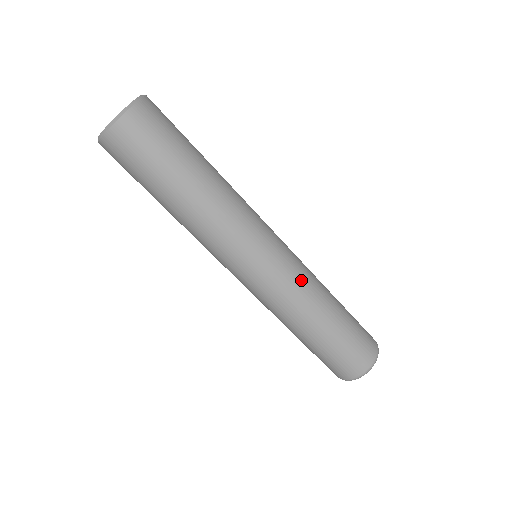
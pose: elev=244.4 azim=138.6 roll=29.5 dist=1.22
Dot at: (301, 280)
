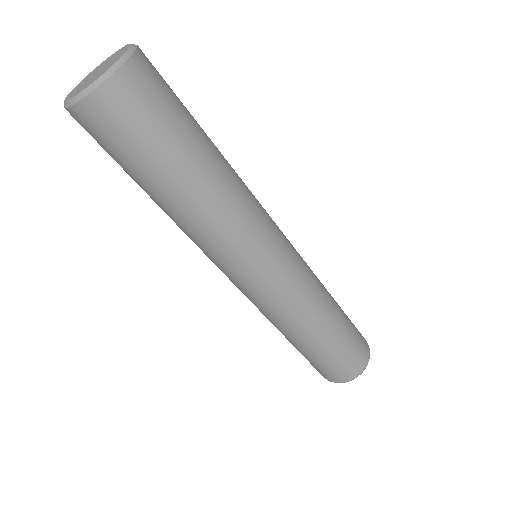
Dot at: (303, 295)
